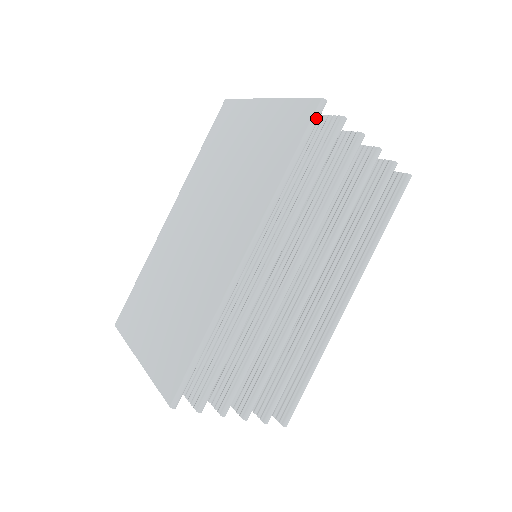
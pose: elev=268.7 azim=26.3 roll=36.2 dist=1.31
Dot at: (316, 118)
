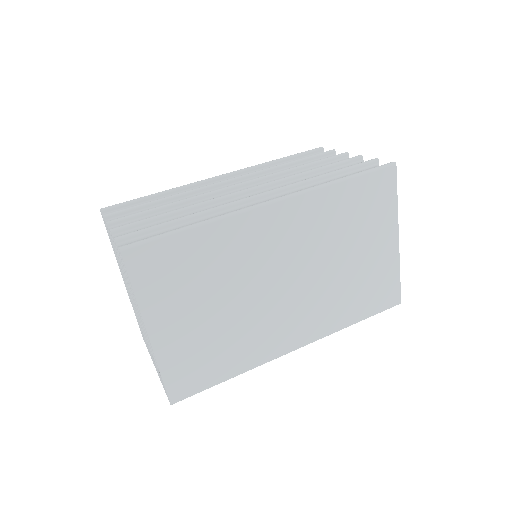
Dot at: (311, 150)
